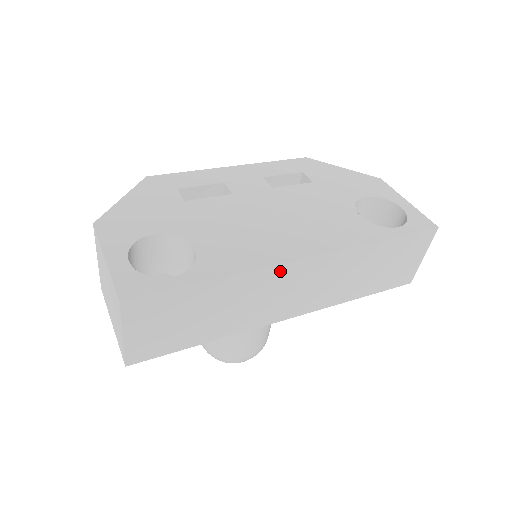
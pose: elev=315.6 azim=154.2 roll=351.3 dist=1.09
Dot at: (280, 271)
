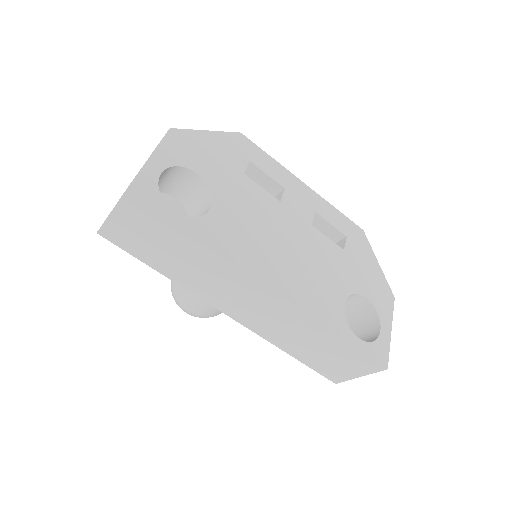
Dot at: (246, 280)
